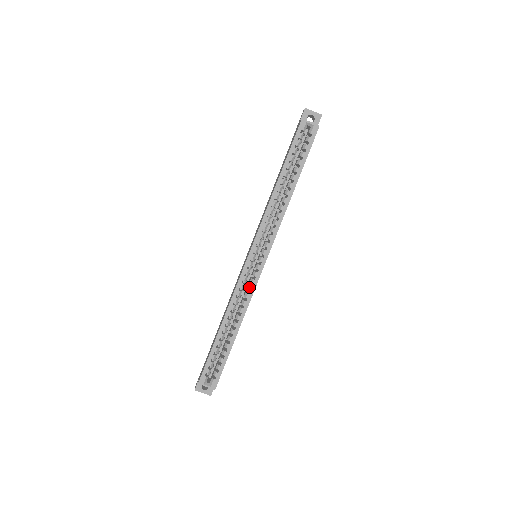
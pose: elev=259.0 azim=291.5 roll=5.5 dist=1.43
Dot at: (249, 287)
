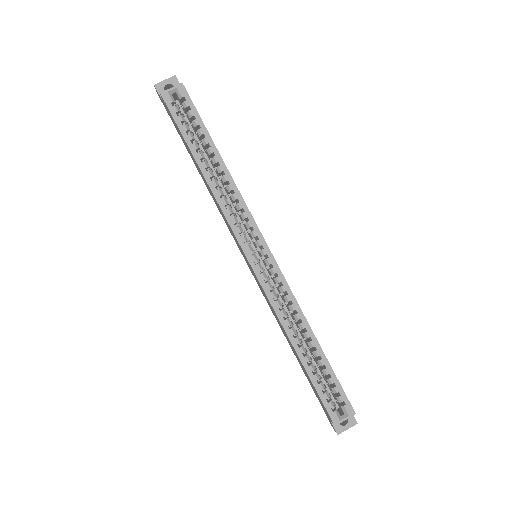
Dot at: (281, 288)
